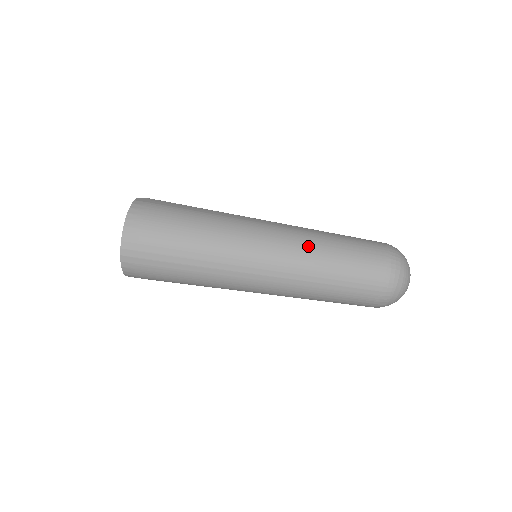
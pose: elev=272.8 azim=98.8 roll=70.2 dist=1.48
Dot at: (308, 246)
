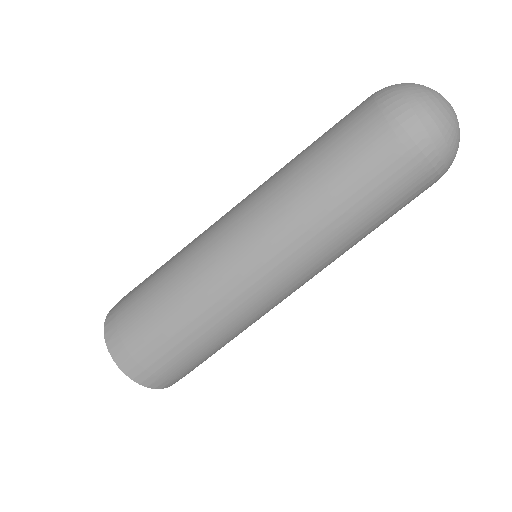
Dot at: (277, 198)
